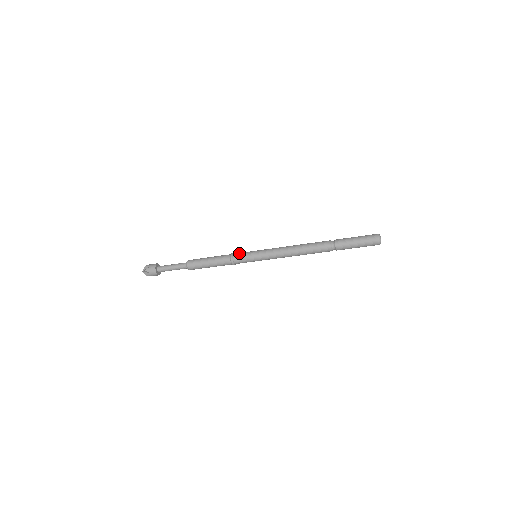
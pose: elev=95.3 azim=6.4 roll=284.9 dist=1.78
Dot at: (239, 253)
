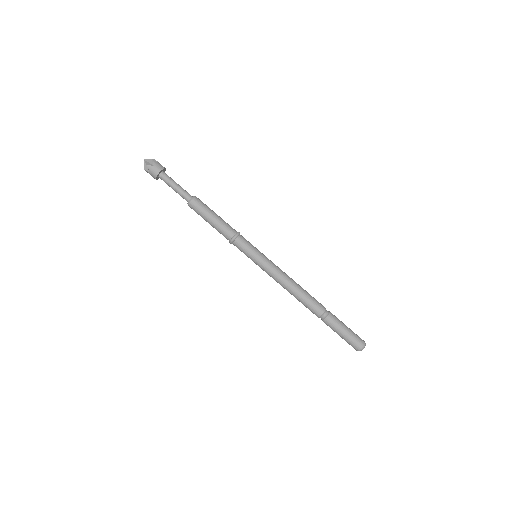
Dot at: occluded
